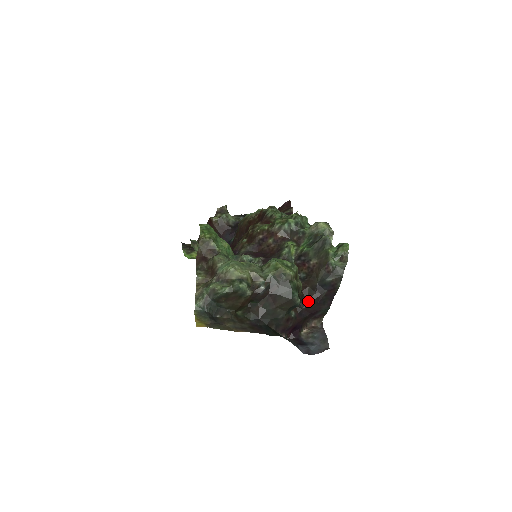
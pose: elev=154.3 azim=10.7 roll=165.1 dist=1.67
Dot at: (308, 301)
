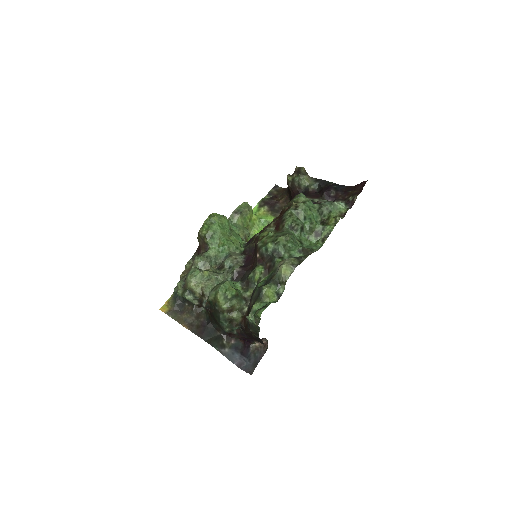
Dot at: (245, 330)
